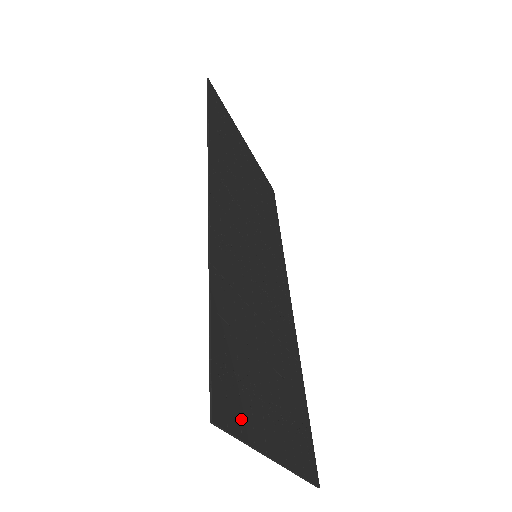
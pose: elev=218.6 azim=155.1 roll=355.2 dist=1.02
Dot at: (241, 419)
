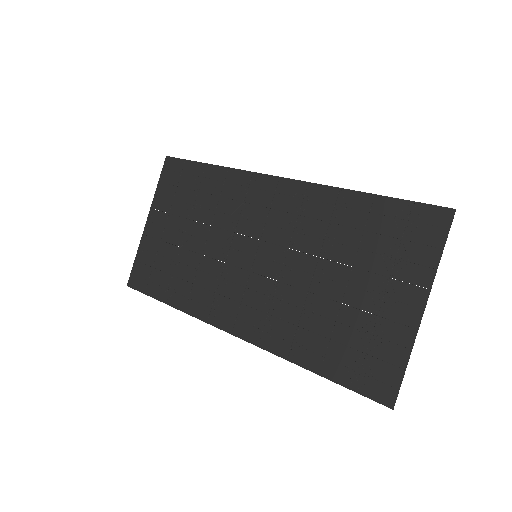
Dot at: (428, 247)
